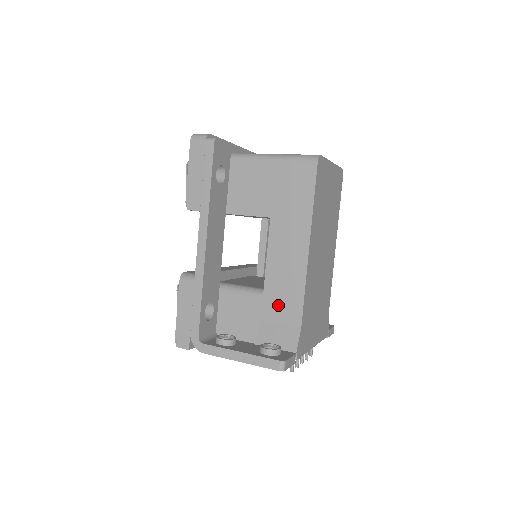
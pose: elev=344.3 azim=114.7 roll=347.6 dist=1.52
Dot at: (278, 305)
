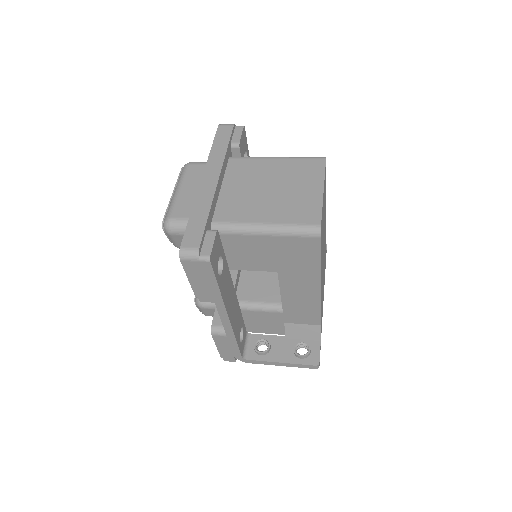
Dot at: (298, 316)
